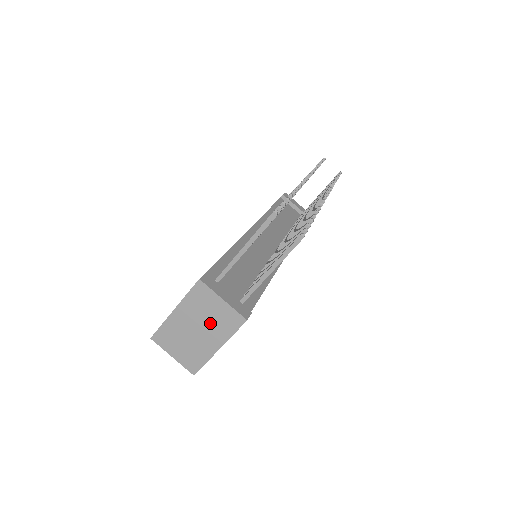
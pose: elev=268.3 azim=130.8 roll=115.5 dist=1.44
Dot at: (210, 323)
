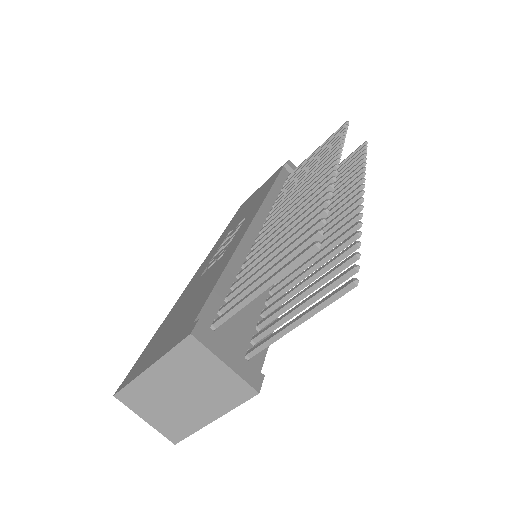
Dot at: (203, 389)
